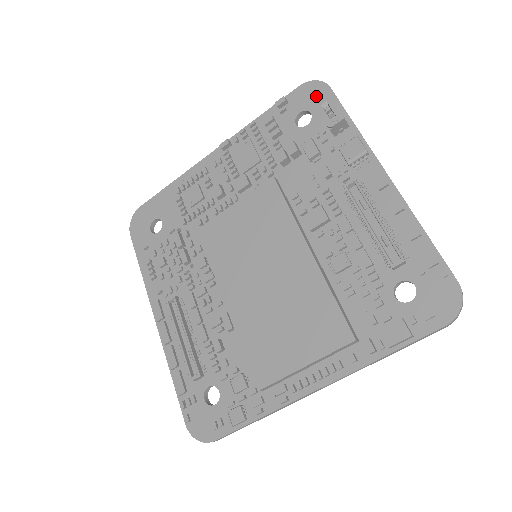
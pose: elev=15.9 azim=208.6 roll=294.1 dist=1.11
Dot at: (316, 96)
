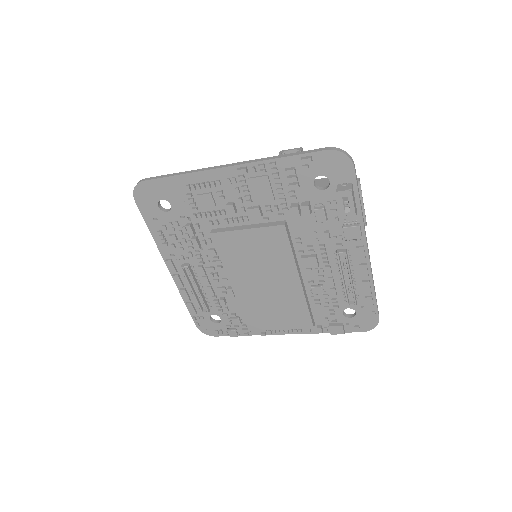
Dot at: (339, 169)
